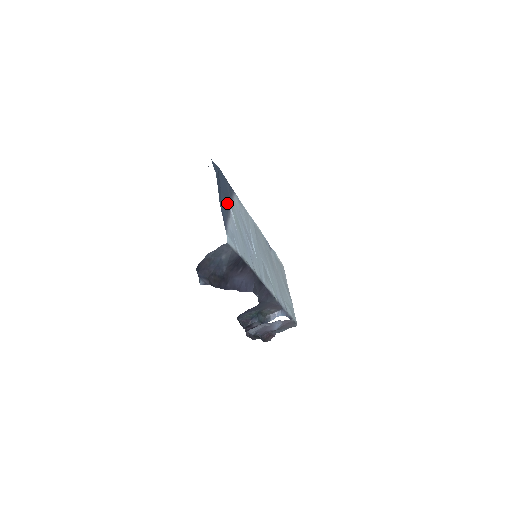
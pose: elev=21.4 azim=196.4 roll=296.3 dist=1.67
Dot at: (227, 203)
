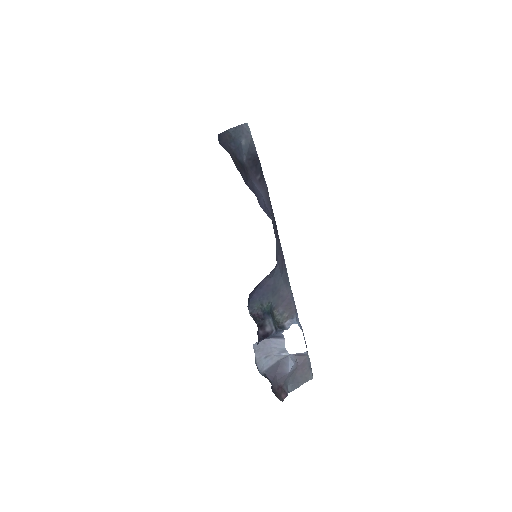
Dot at: occluded
